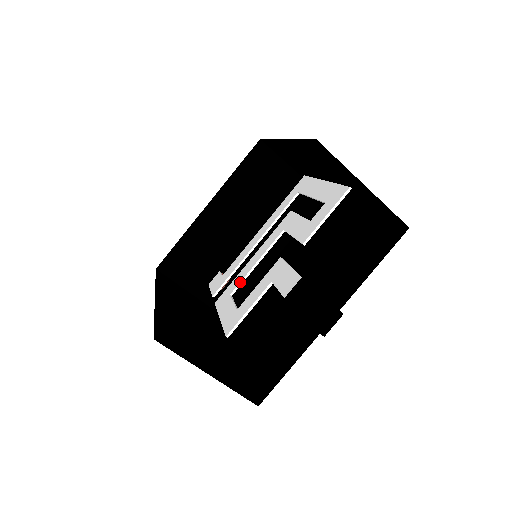
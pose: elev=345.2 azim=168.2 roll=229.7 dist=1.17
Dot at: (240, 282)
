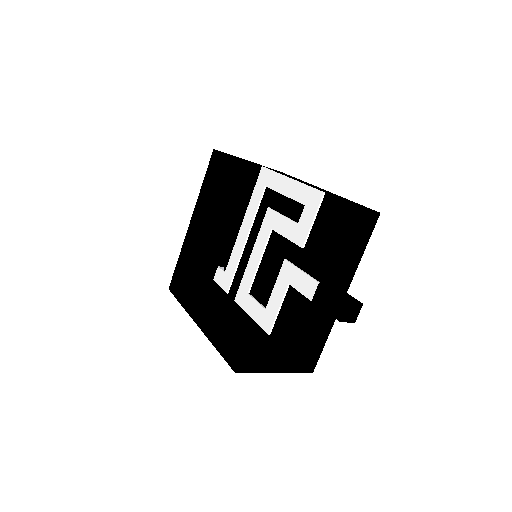
Dot at: (252, 281)
